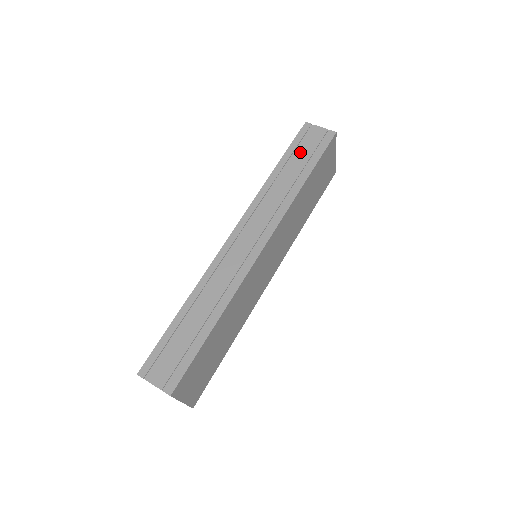
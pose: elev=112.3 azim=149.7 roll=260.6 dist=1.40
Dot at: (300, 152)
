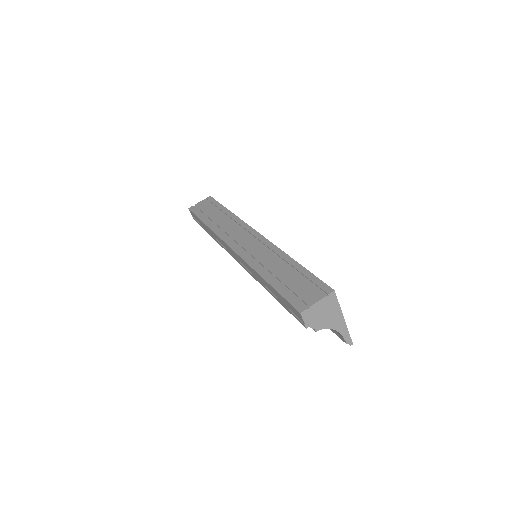
Dot at: (206, 211)
